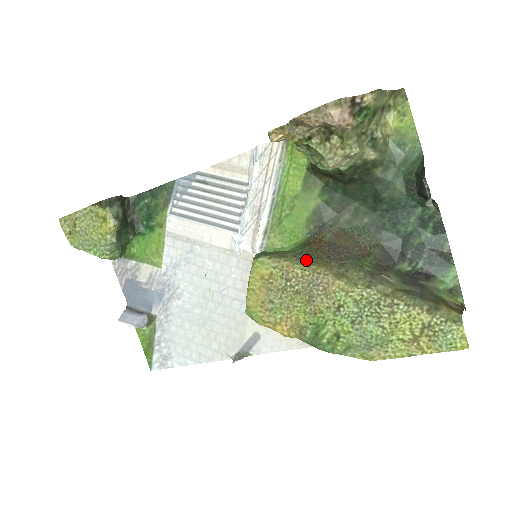
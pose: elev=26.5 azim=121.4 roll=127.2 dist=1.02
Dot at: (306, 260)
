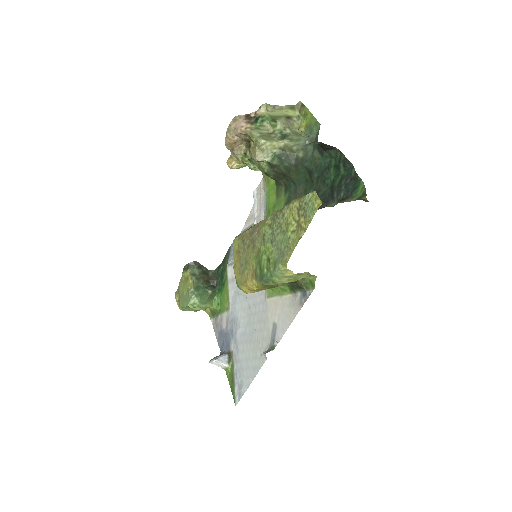
Dot at: occluded
